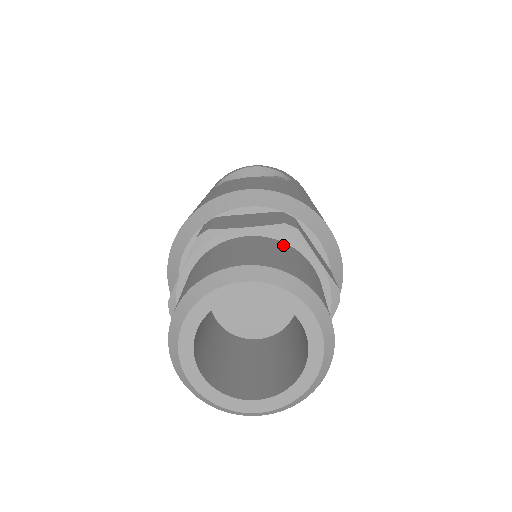
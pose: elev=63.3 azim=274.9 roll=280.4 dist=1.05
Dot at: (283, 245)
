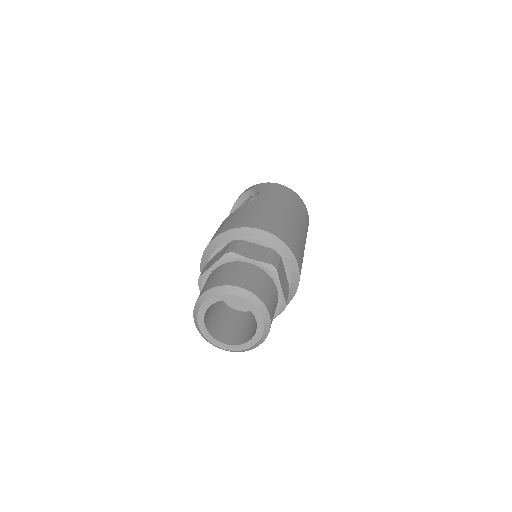
Dot at: (228, 265)
